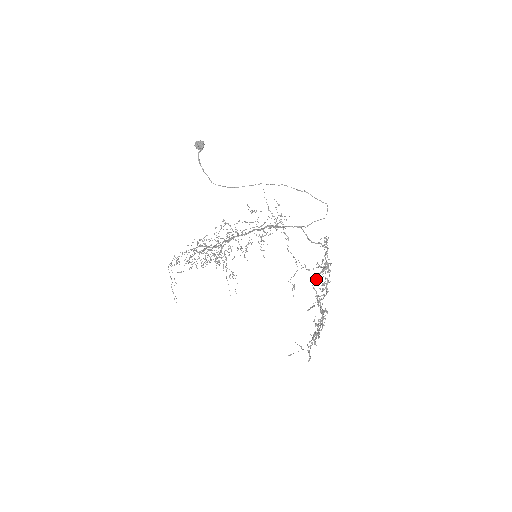
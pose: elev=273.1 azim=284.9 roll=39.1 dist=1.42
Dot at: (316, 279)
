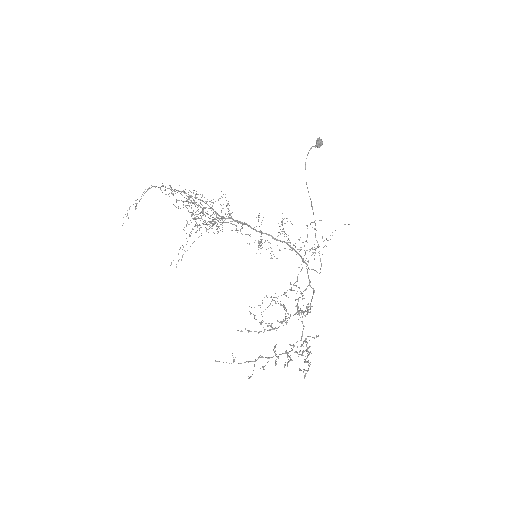
Dot at: (305, 316)
